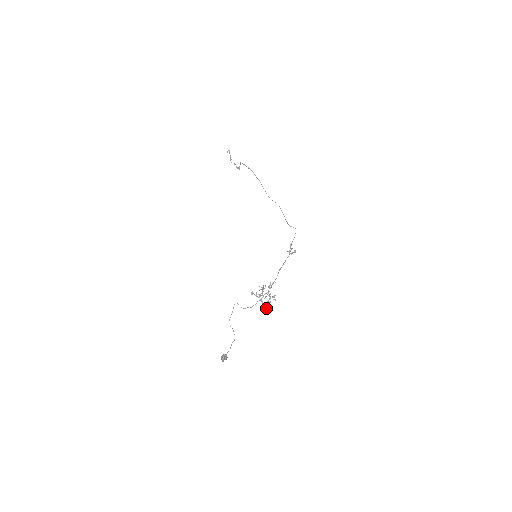
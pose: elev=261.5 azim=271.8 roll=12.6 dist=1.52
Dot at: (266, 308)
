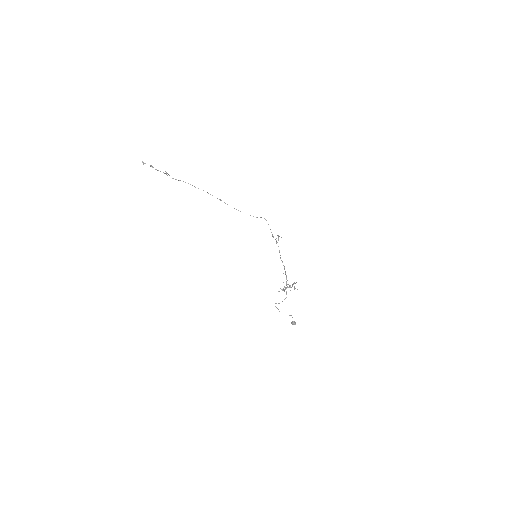
Dot at: (294, 289)
